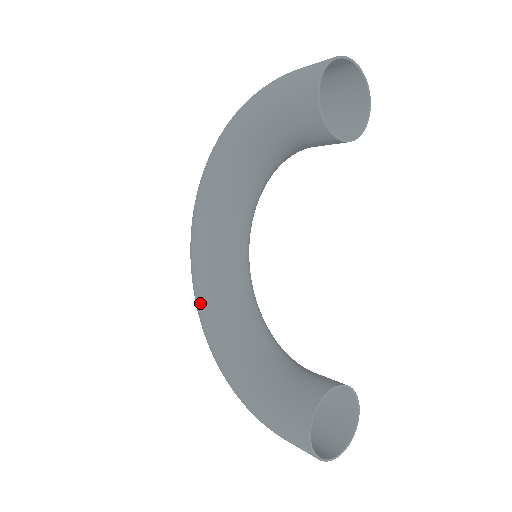
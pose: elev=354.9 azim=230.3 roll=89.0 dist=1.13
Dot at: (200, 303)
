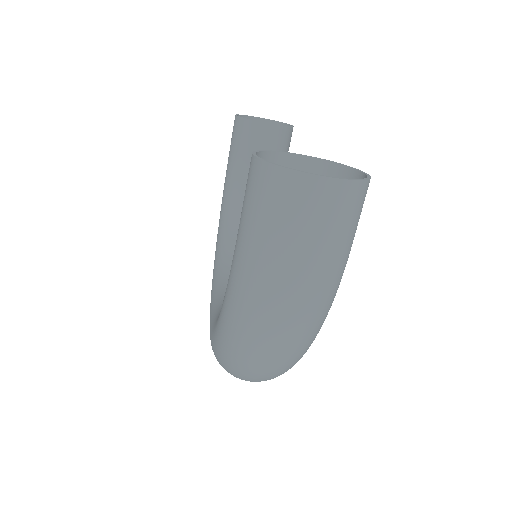
Dot at: (210, 332)
